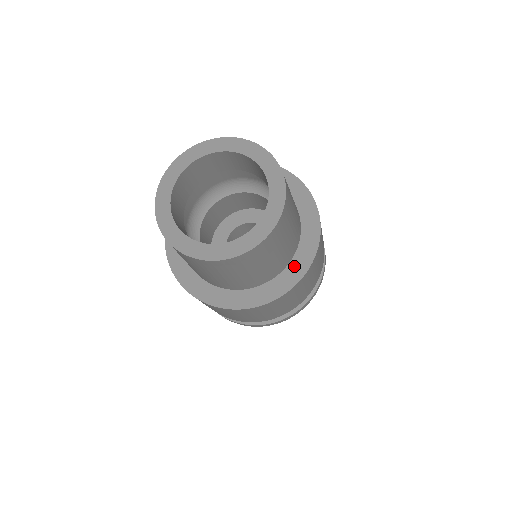
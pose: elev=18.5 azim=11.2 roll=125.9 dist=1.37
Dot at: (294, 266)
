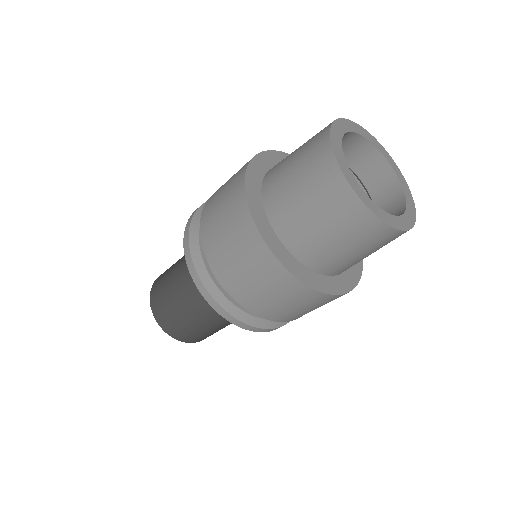
Dot at: (323, 280)
